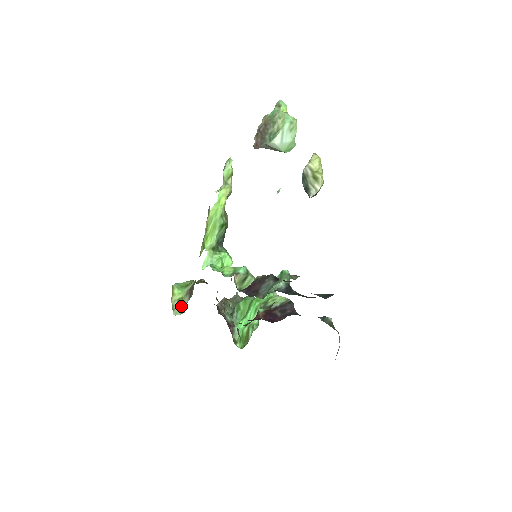
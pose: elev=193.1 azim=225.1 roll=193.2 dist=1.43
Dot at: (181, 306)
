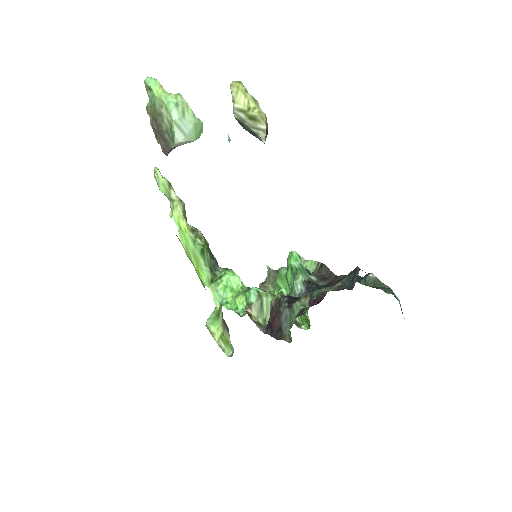
Dot at: (227, 343)
